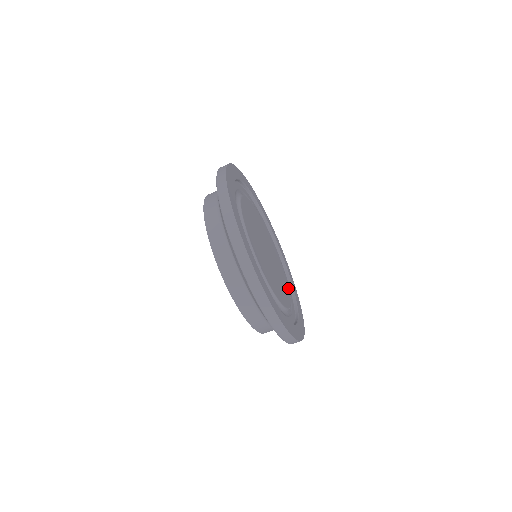
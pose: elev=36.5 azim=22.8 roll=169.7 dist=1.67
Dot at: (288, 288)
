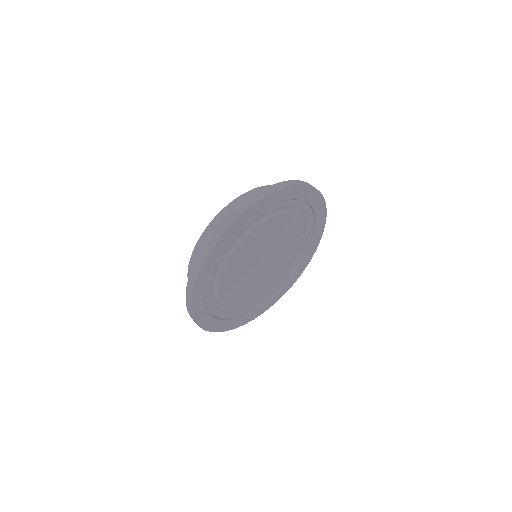
Dot at: (260, 297)
